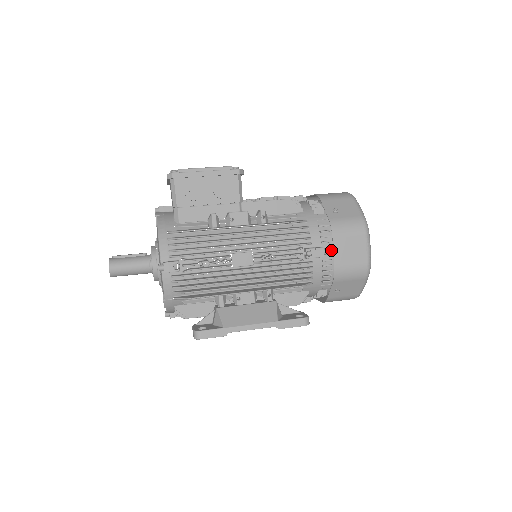
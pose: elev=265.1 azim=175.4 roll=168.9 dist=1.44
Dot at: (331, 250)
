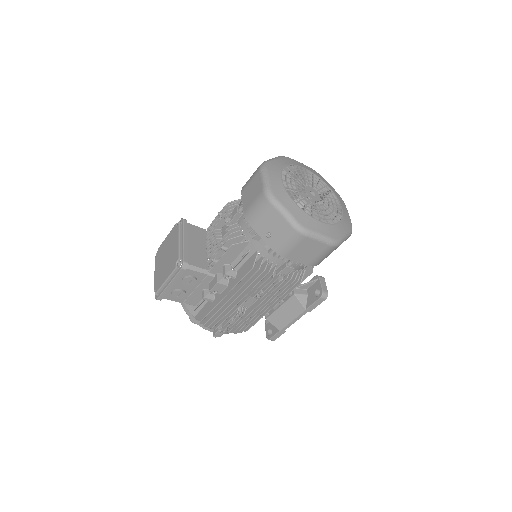
Dot at: occluded
